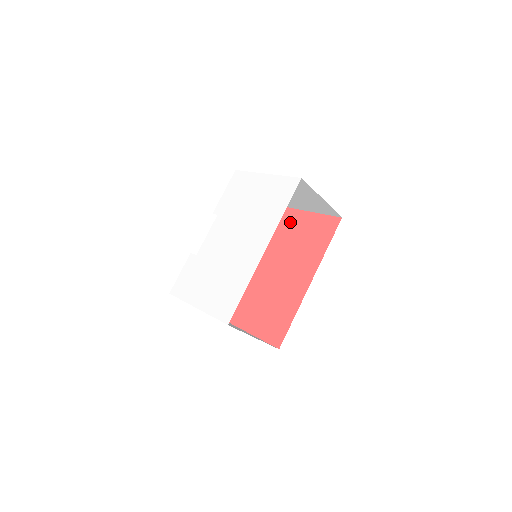
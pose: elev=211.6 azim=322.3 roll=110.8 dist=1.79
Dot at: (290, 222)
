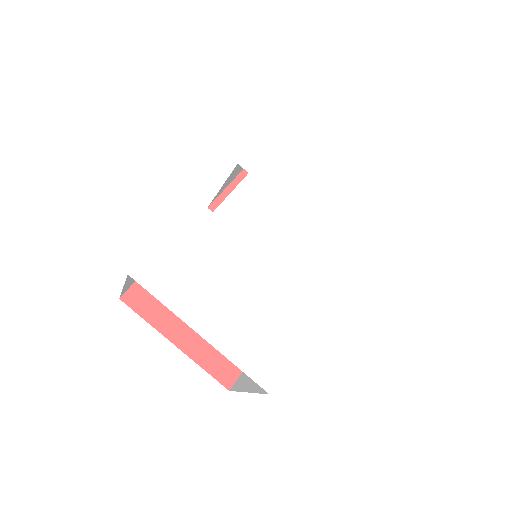
Dot at: occluded
